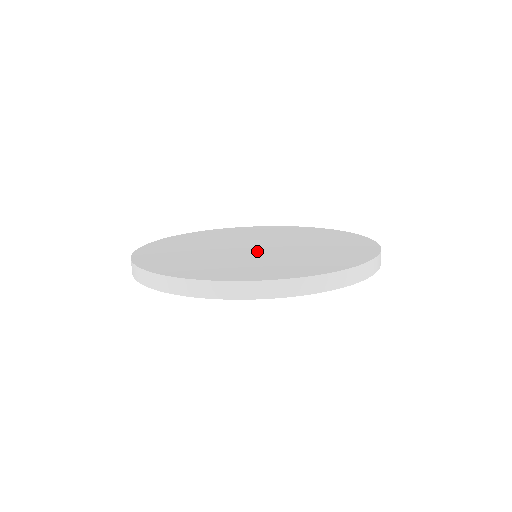
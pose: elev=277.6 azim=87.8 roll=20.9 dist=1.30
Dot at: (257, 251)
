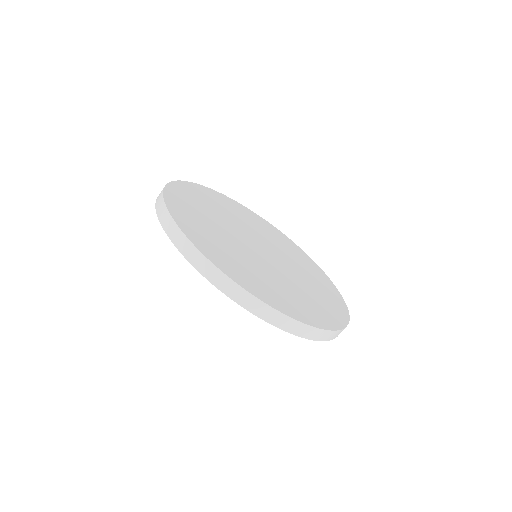
Dot at: (265, 259)
